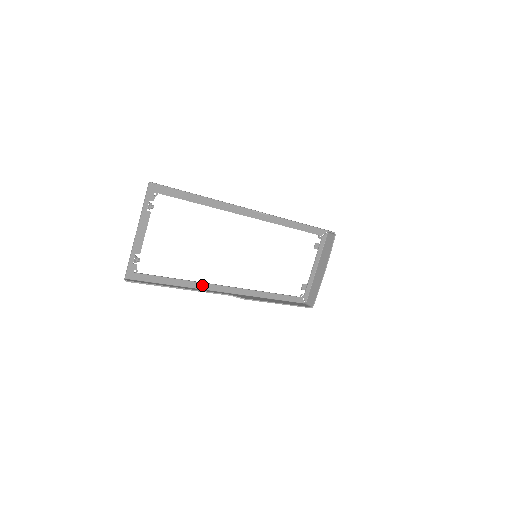
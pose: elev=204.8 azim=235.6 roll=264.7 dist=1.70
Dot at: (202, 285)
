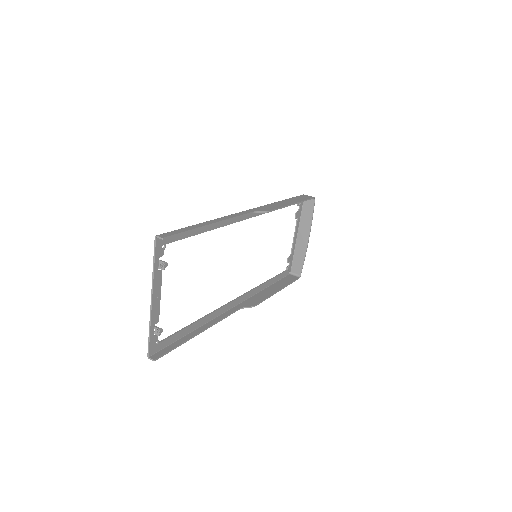
Dot at: (215, 313)
